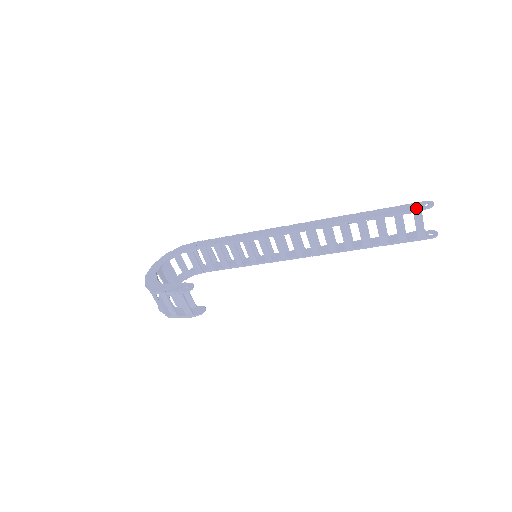
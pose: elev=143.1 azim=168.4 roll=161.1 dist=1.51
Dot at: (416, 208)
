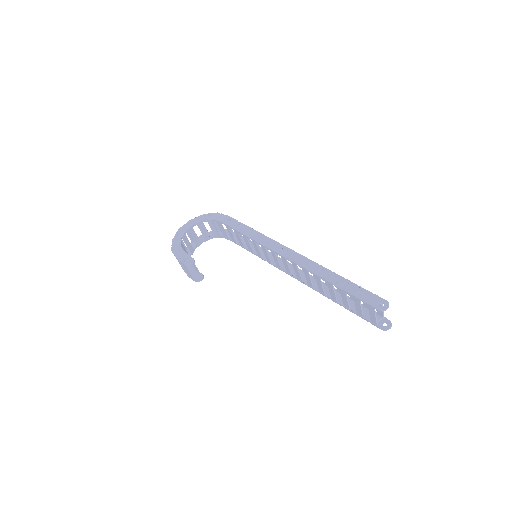
Dot at: (371, 303)
